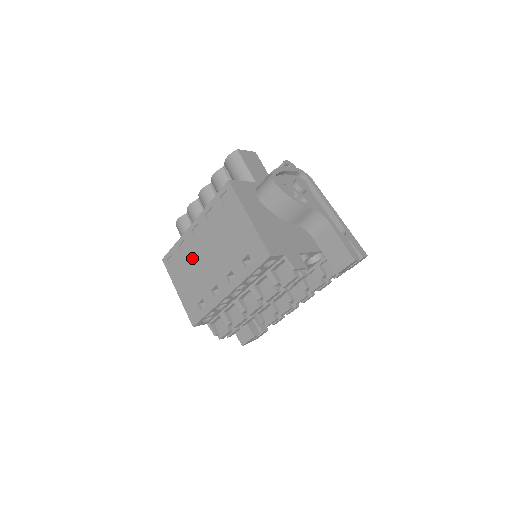
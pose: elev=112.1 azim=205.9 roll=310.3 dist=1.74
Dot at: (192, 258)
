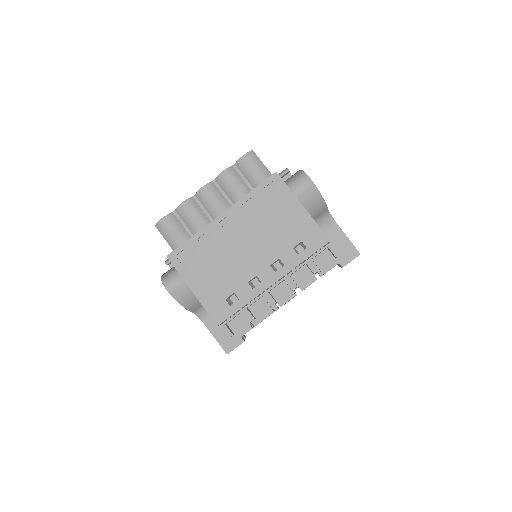
Dot at: (219, 251)
